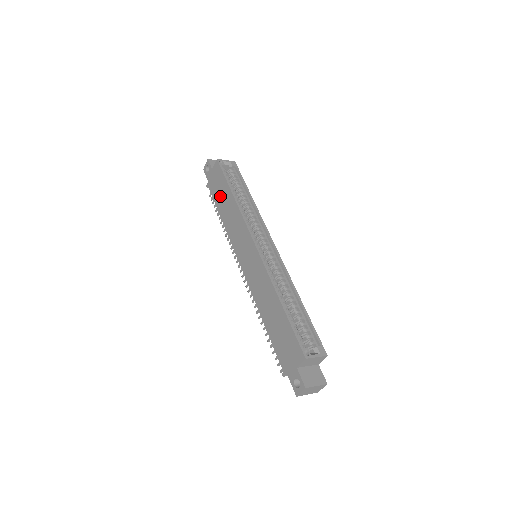
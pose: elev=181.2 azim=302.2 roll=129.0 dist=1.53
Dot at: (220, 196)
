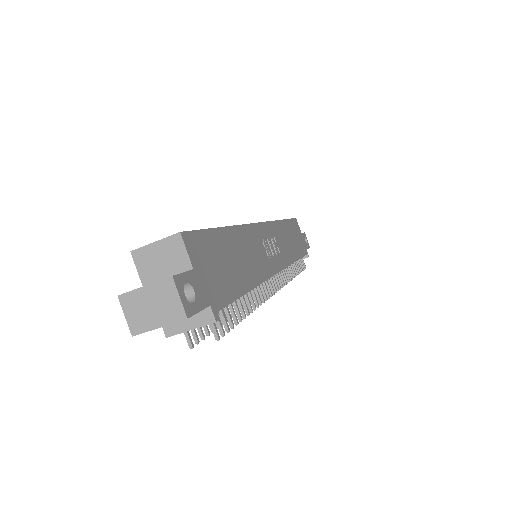
Dot at: occluded
